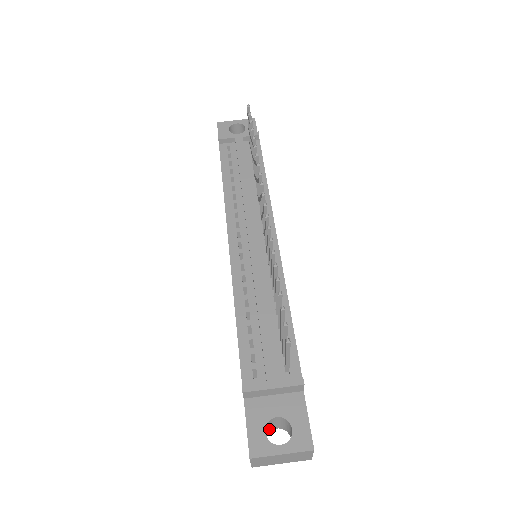
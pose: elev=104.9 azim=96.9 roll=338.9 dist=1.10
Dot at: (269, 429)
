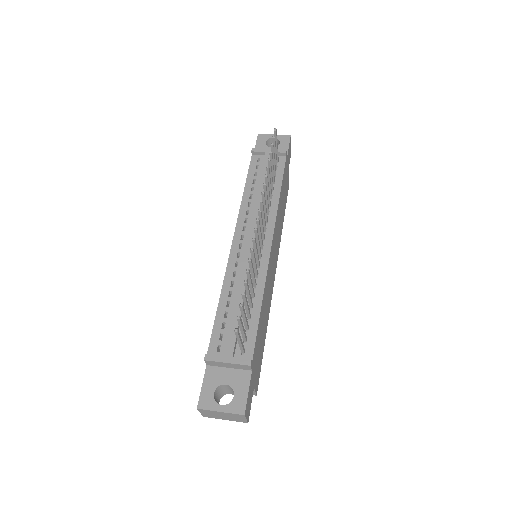
Dot at: (222, 392)
